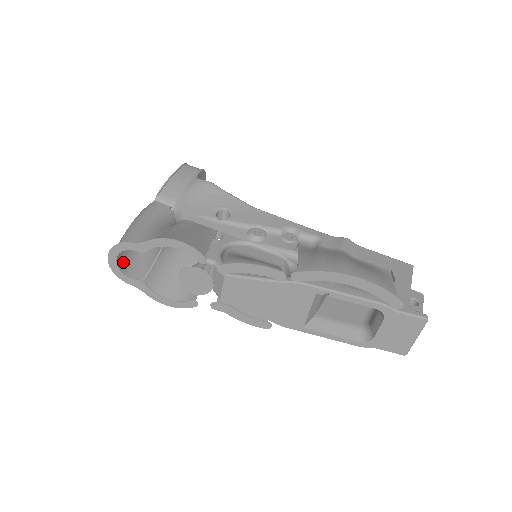
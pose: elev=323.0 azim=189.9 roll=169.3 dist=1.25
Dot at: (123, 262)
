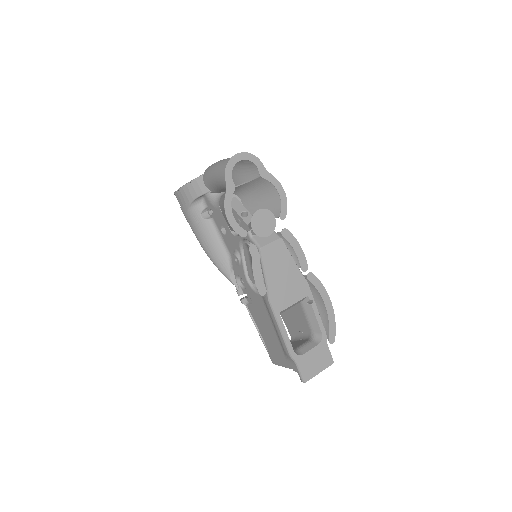
Dot at: (225, 166)
